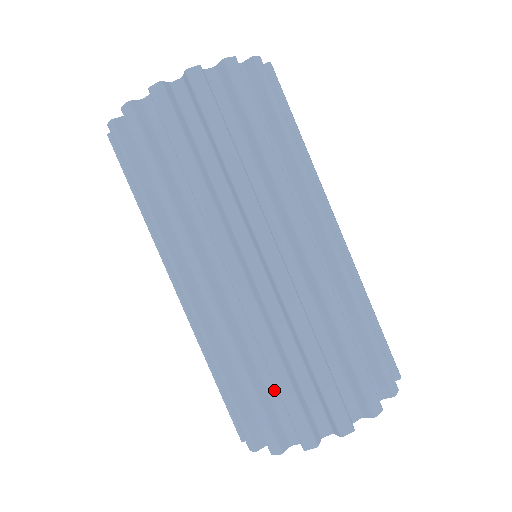
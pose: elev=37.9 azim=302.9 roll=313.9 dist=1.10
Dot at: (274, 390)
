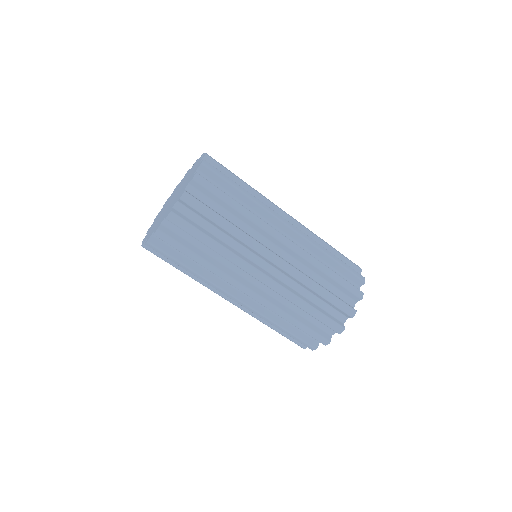
Dot at: (310, 317)
